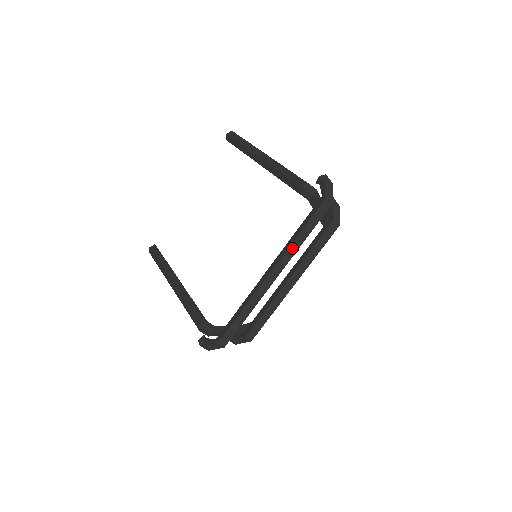
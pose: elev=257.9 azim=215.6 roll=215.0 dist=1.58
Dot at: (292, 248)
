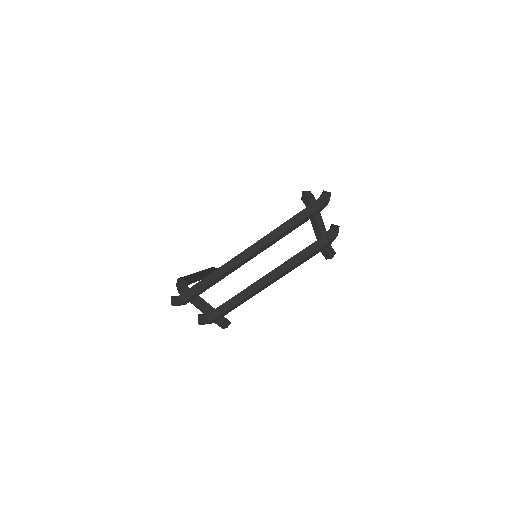
Dot at: (272, 235)
